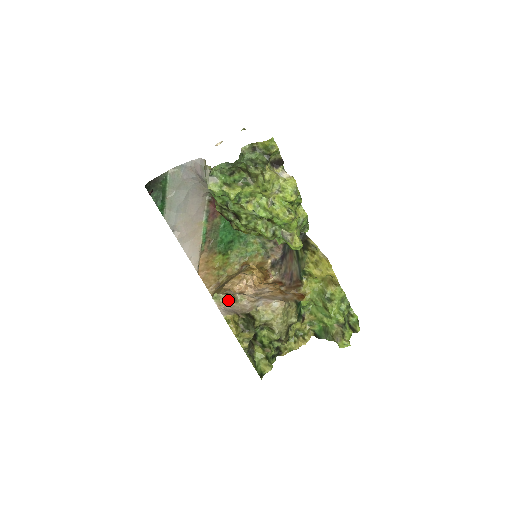
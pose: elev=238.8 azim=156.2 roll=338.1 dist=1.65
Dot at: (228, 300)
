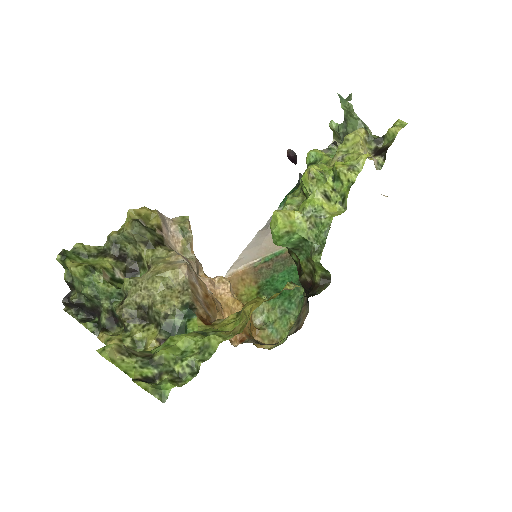
Dot at: (183, 238)
